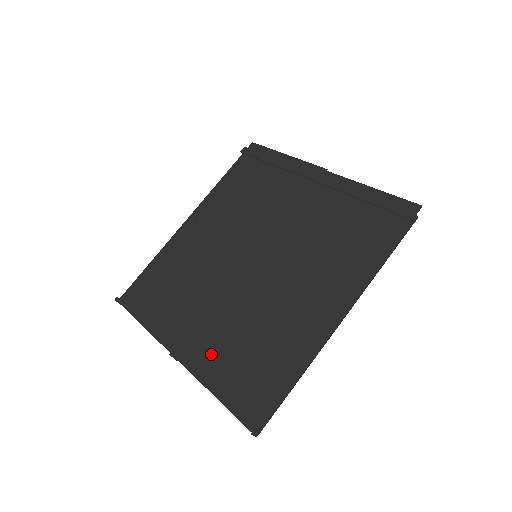
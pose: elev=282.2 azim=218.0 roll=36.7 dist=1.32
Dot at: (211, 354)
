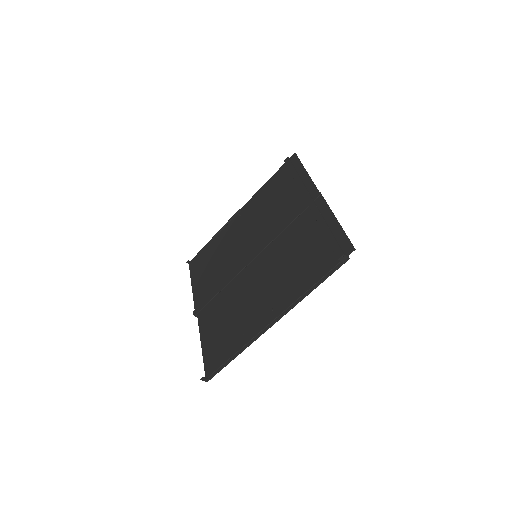
Dot at: (210, 319)
